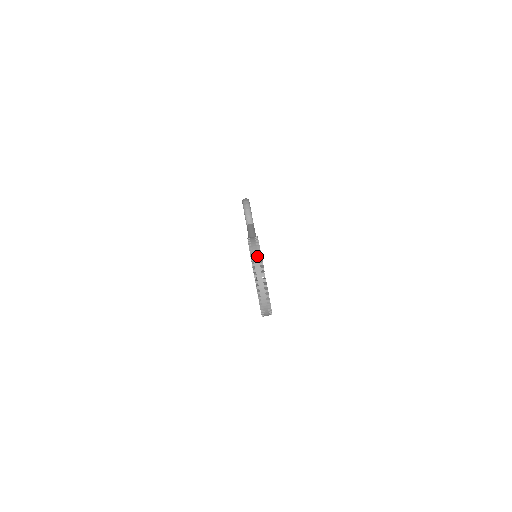
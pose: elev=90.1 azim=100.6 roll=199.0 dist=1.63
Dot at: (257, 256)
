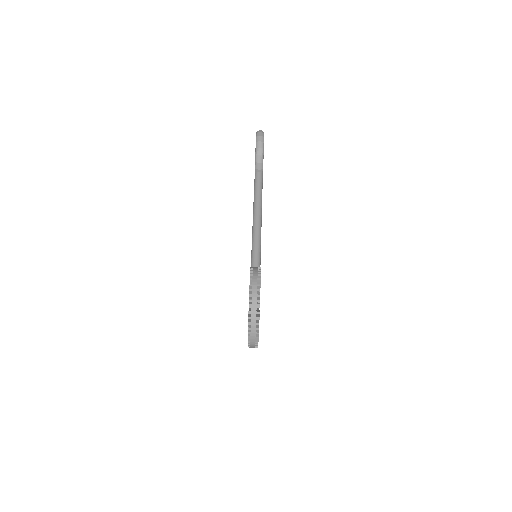
Dot at: (255, 315)
